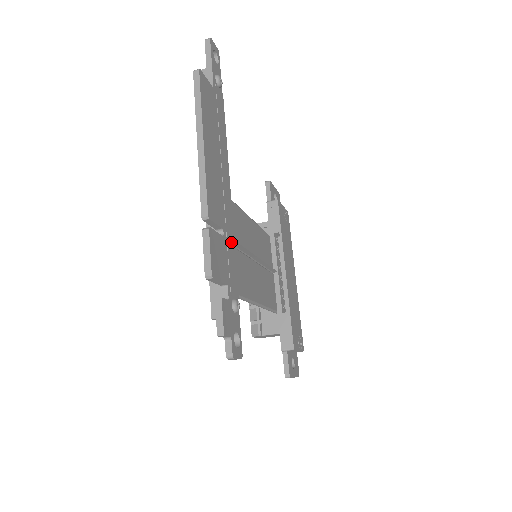
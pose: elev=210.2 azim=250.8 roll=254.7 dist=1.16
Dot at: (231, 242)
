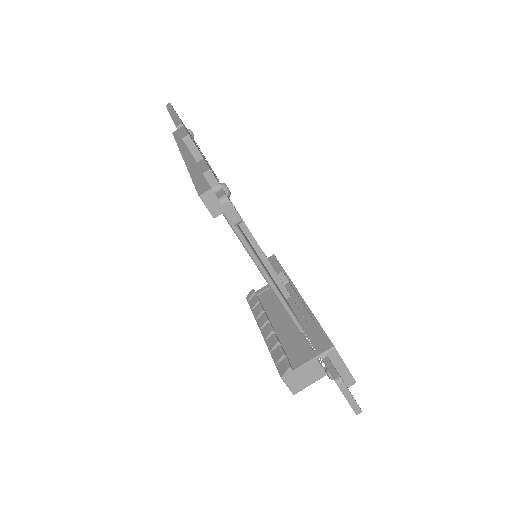
Dot at: occluded
